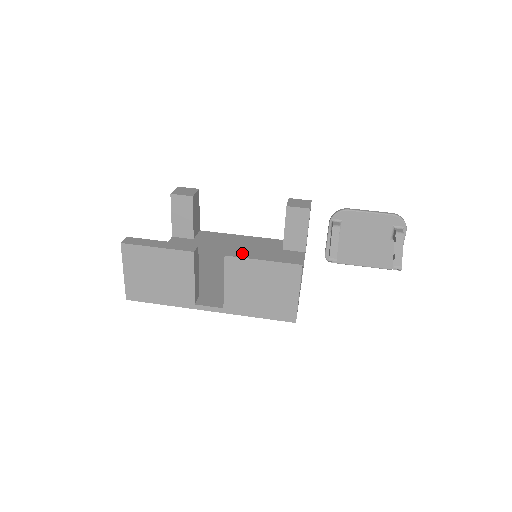
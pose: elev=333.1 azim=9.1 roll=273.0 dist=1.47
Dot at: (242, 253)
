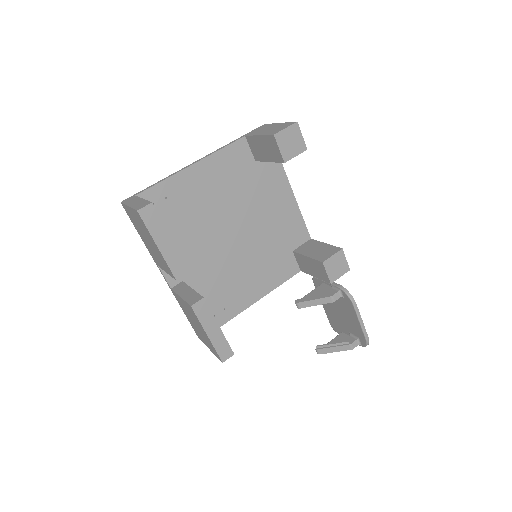
Dot at: (205, 313)
